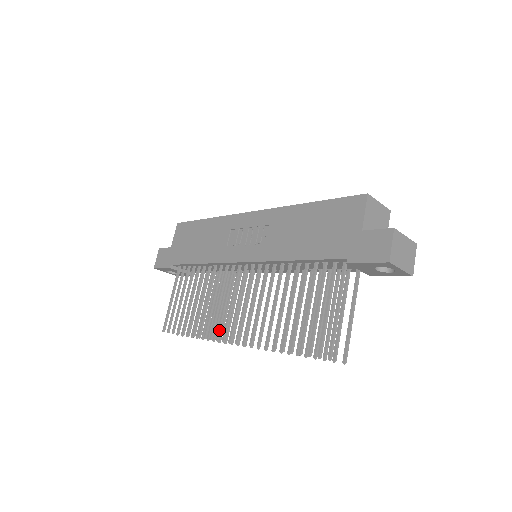
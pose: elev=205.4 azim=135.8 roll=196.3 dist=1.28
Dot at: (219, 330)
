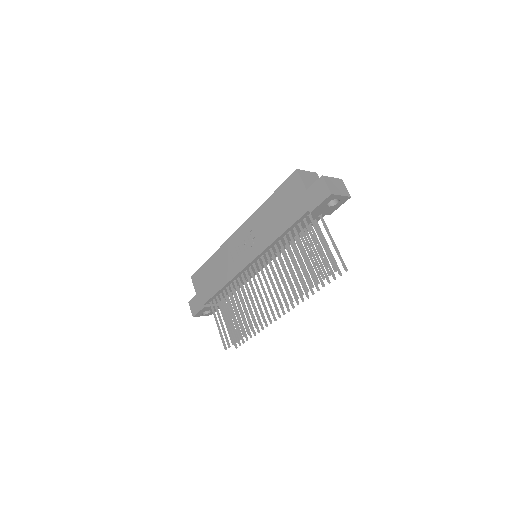
Dot at: (262, 315)
